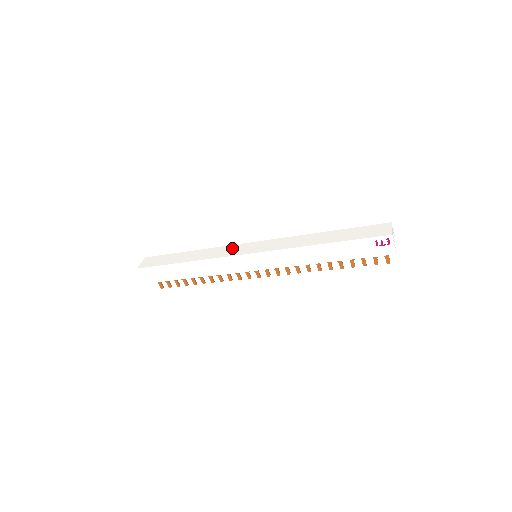
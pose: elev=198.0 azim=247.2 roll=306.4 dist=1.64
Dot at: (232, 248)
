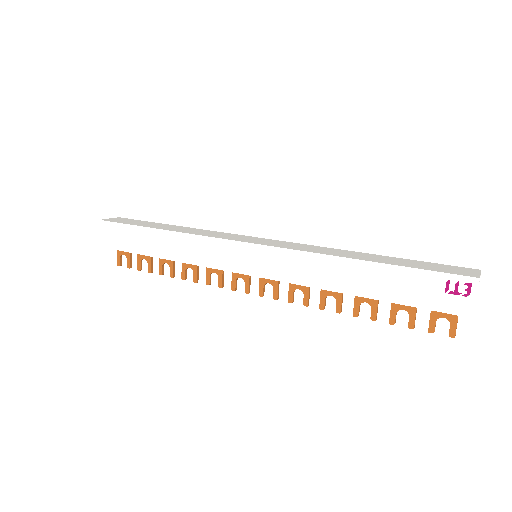
Dot at: (229, 234)
